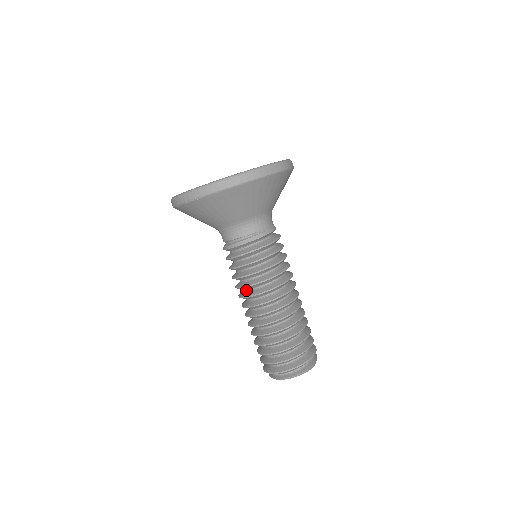
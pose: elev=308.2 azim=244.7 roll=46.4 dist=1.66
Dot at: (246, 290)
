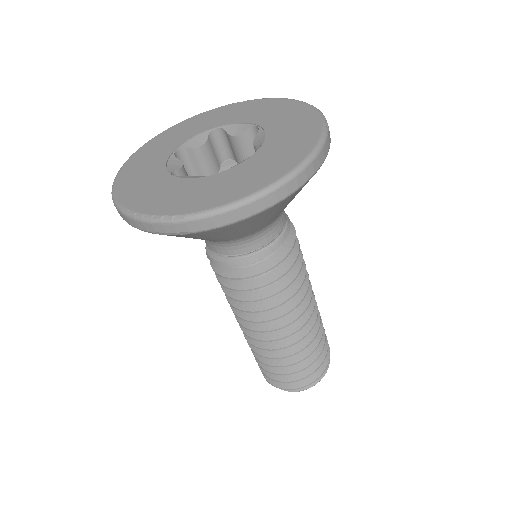
Dot at: occluded
